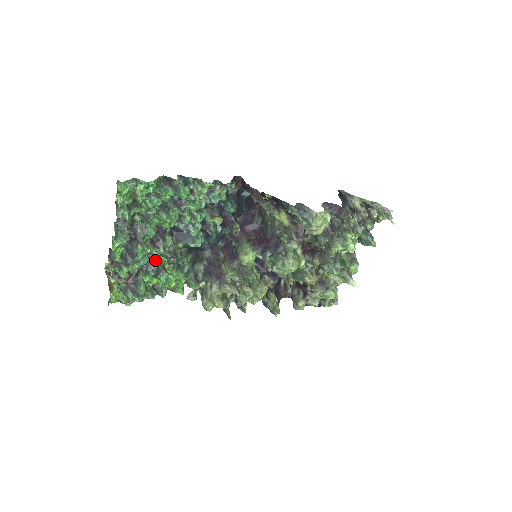
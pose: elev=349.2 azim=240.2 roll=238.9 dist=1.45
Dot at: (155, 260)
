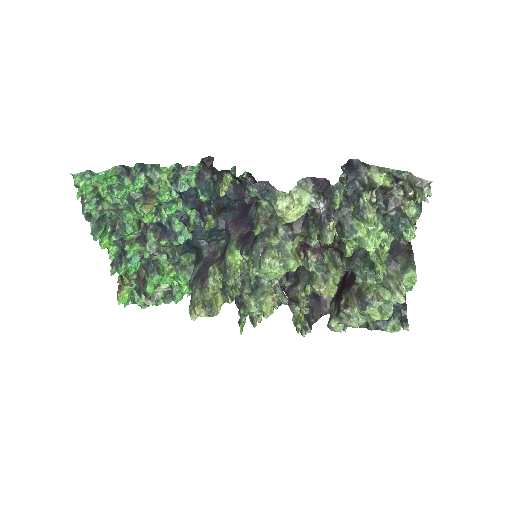
Dot at: (154, 260)
